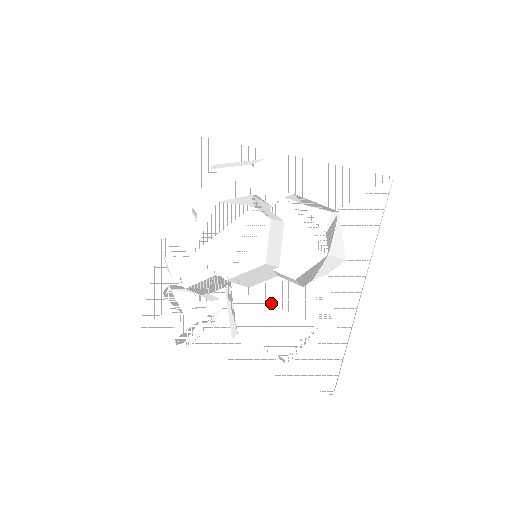
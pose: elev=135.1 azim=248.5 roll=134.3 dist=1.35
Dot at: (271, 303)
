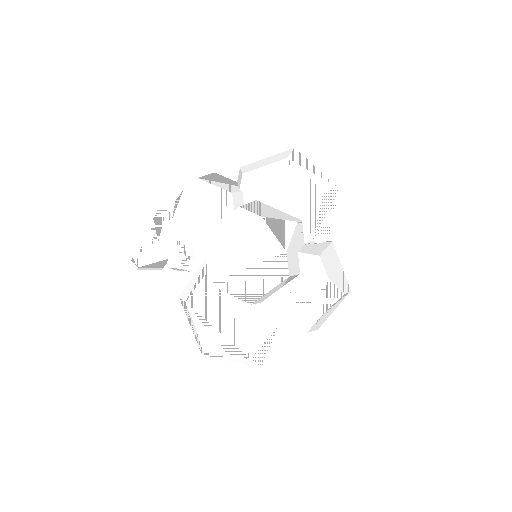
Dot at: (232, 307)
